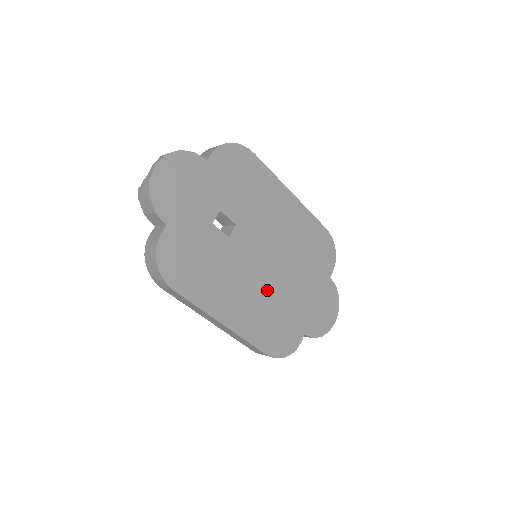
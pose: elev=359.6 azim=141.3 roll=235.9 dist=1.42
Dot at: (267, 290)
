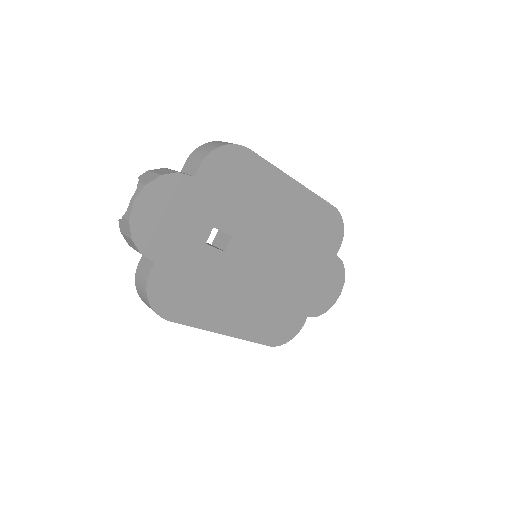
Dot at: (268, 289)
